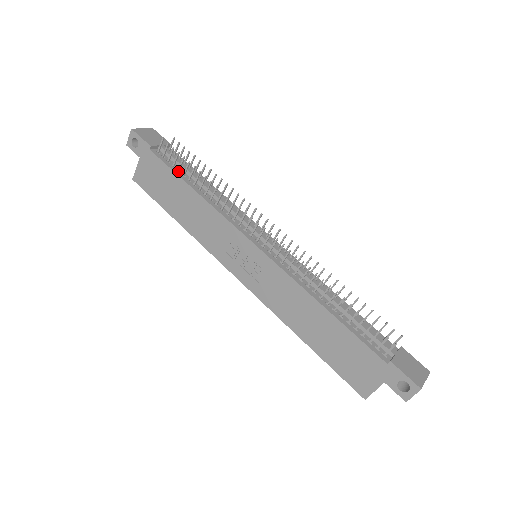
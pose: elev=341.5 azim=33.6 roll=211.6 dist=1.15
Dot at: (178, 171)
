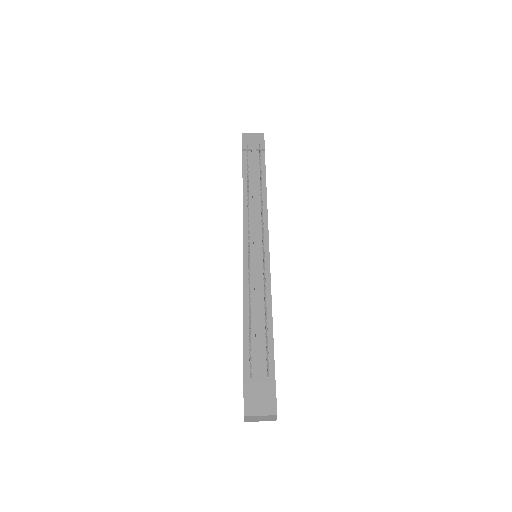
Dot at: occluded
